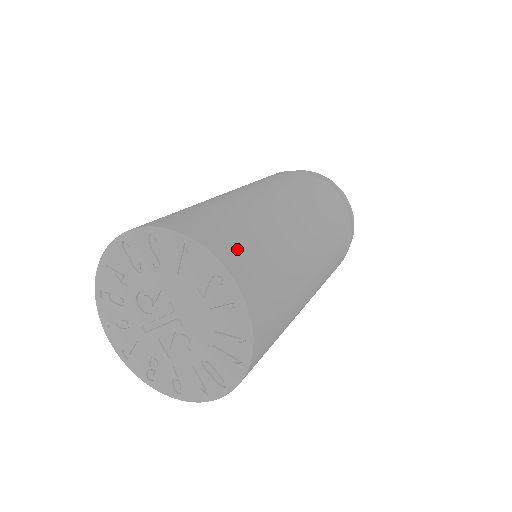
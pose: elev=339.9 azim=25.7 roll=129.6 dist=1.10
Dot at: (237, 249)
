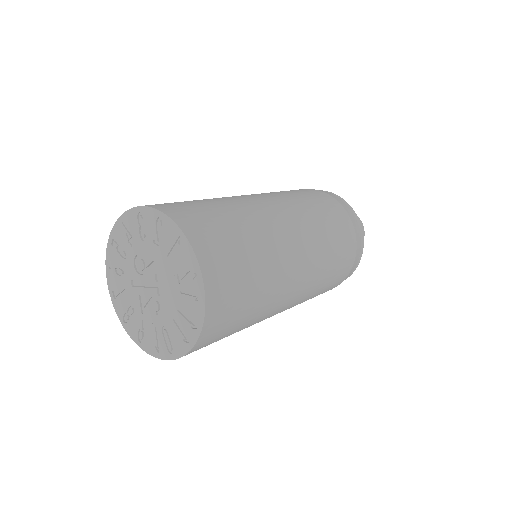
Dot at: (220, 256)
